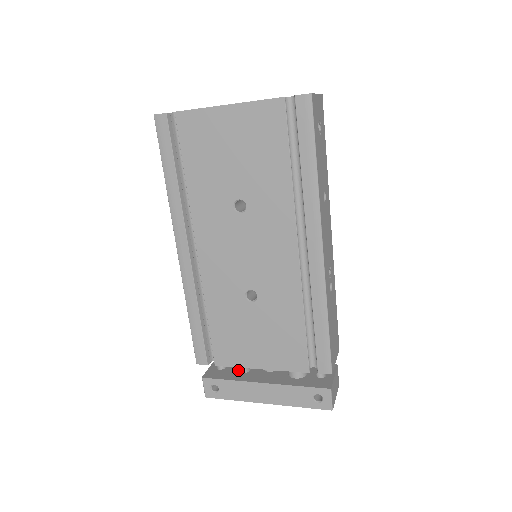
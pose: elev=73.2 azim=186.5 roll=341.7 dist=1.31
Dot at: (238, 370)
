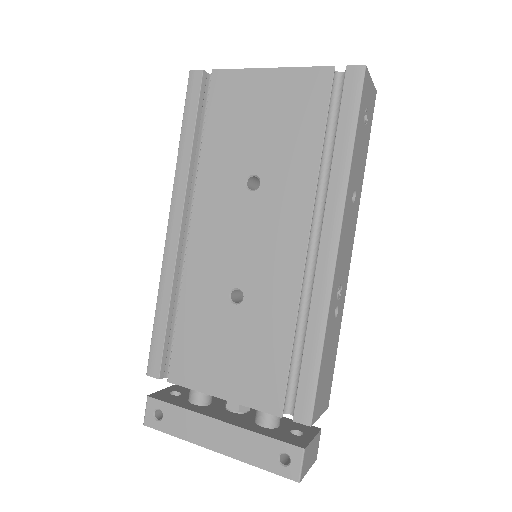
Dot at: (194, 399)
